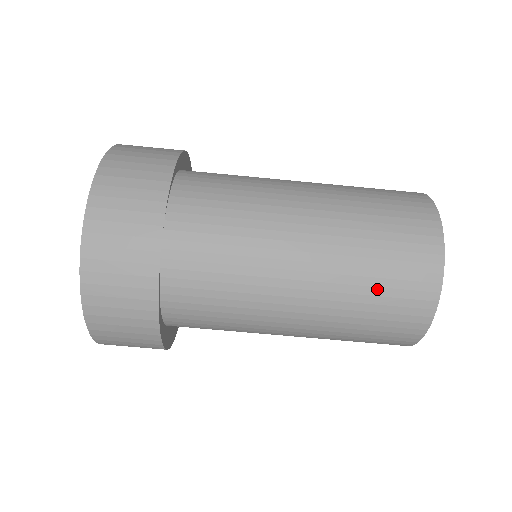
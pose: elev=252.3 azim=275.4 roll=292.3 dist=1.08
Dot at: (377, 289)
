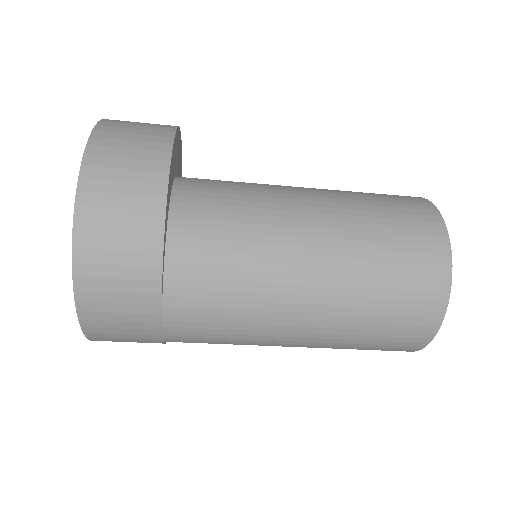
Dot at: (359, 349)
